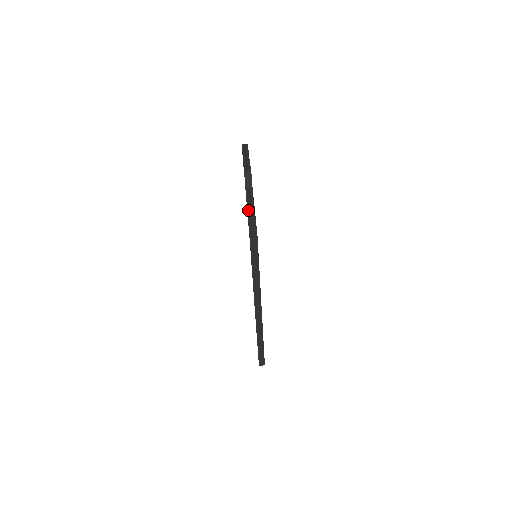
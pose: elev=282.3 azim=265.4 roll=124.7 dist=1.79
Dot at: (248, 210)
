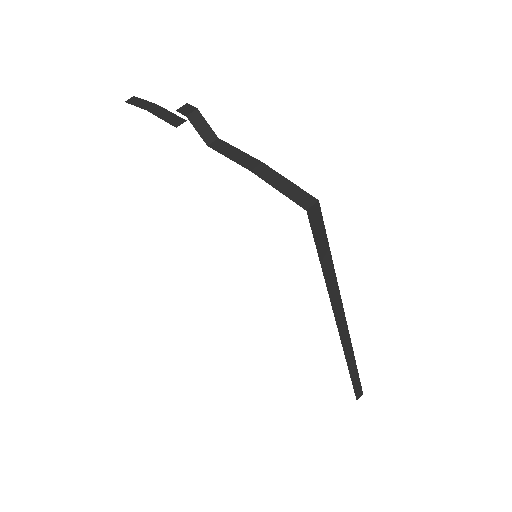
Dot at: (251, 170)
